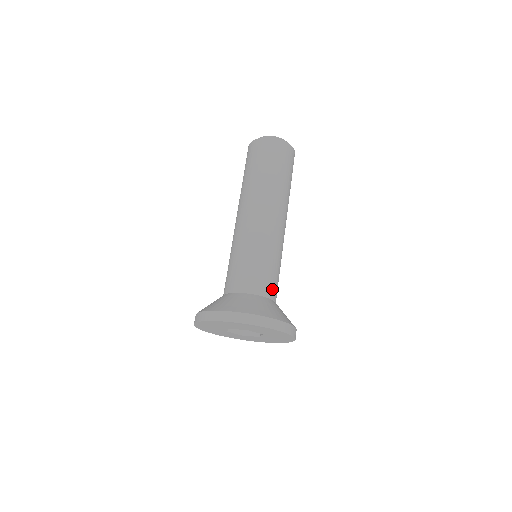
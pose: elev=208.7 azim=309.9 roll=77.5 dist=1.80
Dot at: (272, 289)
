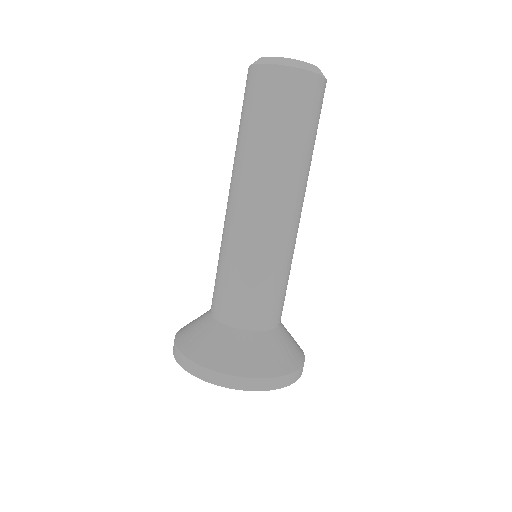
Dot at: (268, 317)
